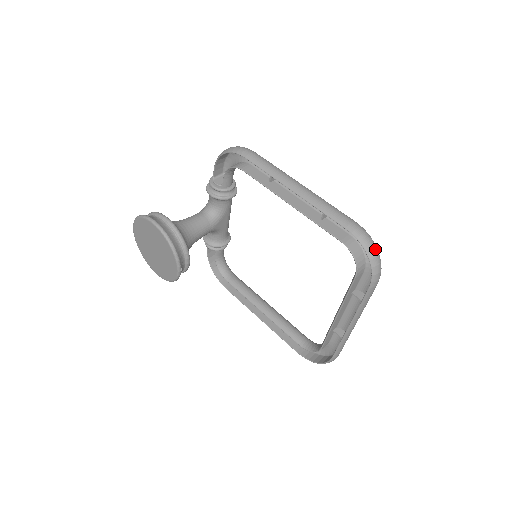
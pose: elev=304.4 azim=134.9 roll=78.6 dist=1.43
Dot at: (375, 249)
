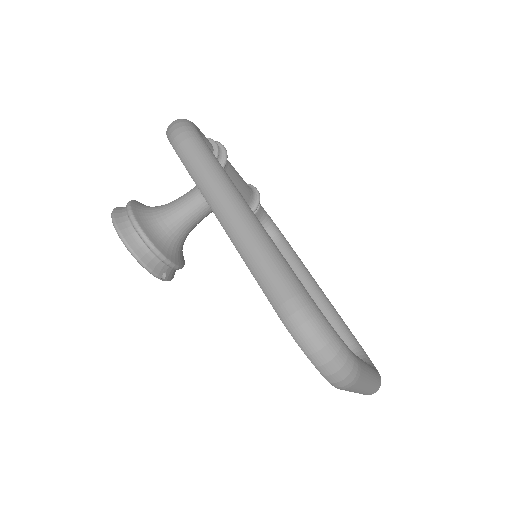
Dot at: (325, 351)
